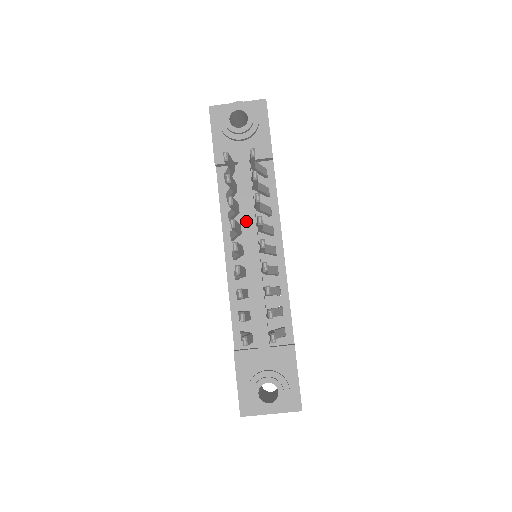
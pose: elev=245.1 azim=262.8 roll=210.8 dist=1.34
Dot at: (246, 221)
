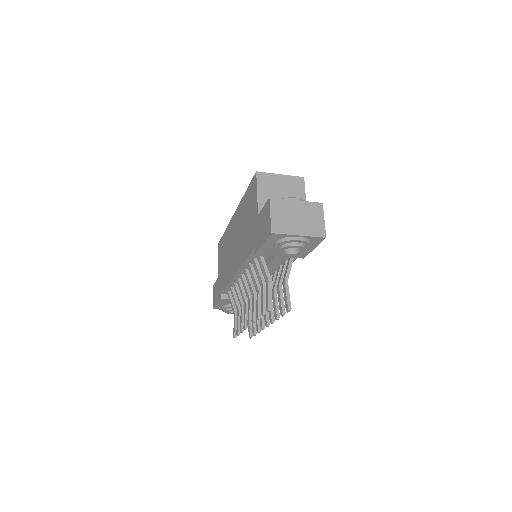
Dot at: occluded
